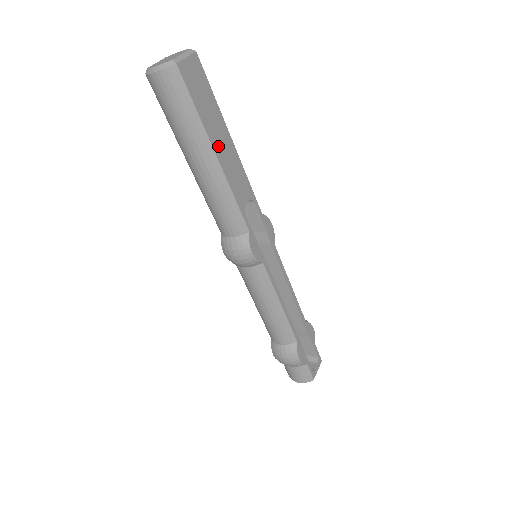
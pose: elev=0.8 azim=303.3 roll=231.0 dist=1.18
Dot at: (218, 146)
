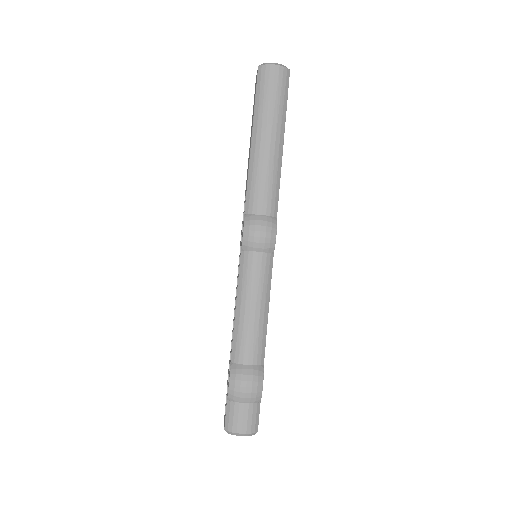
Dot at: occluded
